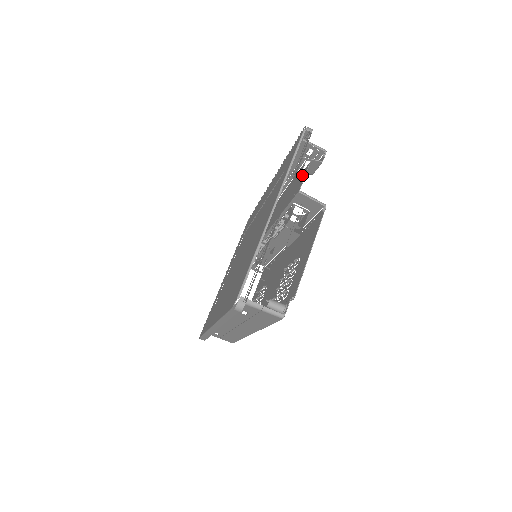
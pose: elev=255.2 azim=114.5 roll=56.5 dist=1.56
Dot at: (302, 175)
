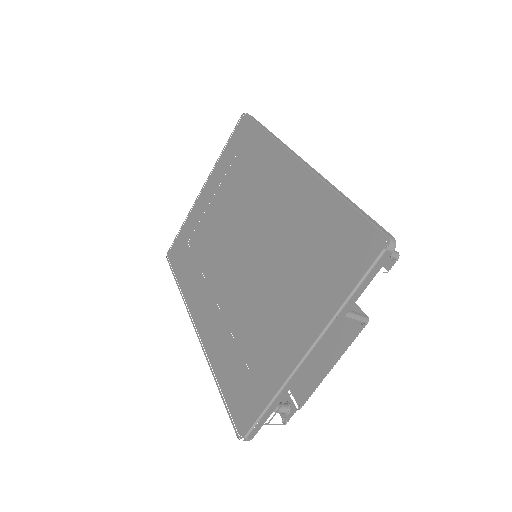
Dot at: occluded
